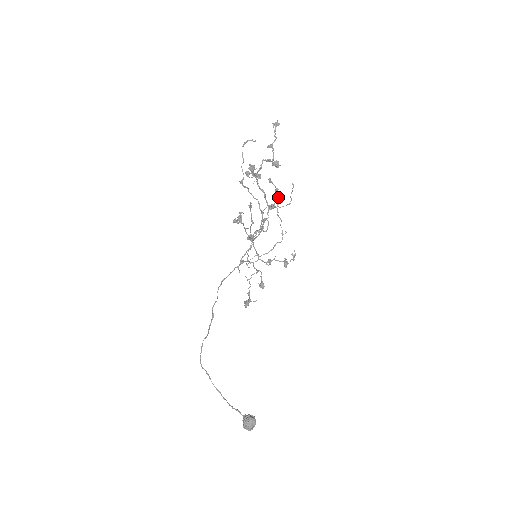
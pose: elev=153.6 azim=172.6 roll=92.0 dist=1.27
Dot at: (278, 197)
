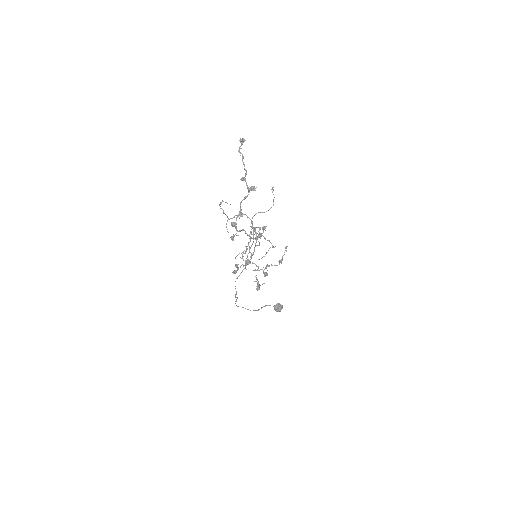
Dot at: (262, 227)
